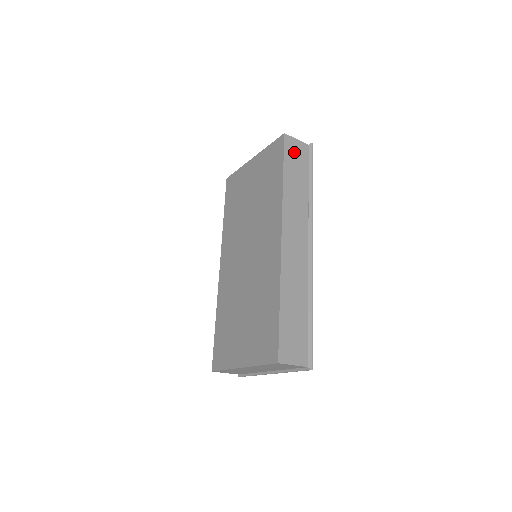
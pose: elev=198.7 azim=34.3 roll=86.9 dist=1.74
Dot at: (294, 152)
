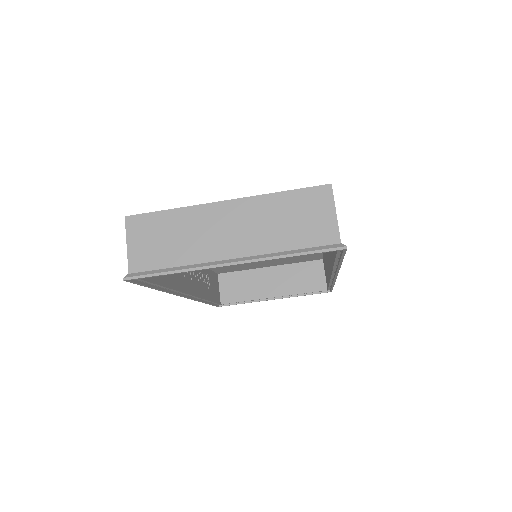
Dot at: occluded
